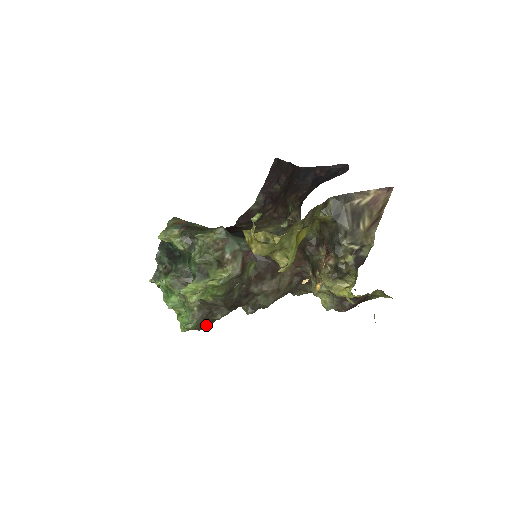
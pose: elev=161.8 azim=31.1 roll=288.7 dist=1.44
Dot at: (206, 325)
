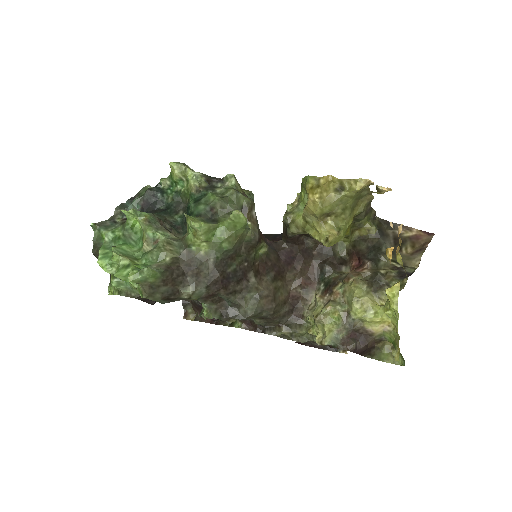
Dot at: (162, 293)
